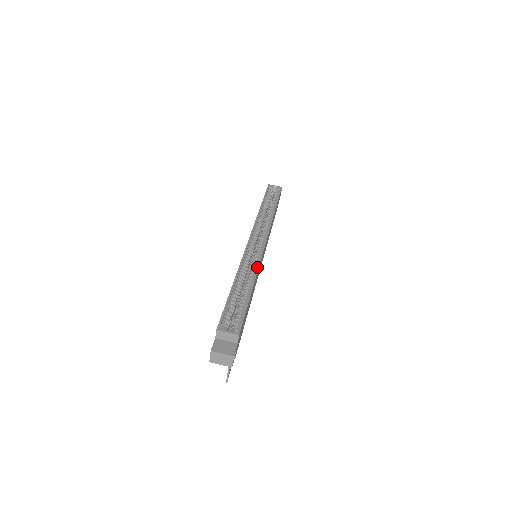
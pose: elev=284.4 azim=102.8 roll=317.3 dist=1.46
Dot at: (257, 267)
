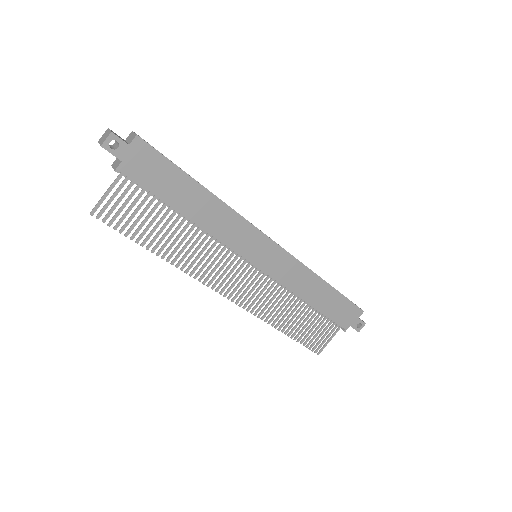
Dot at: occluded
